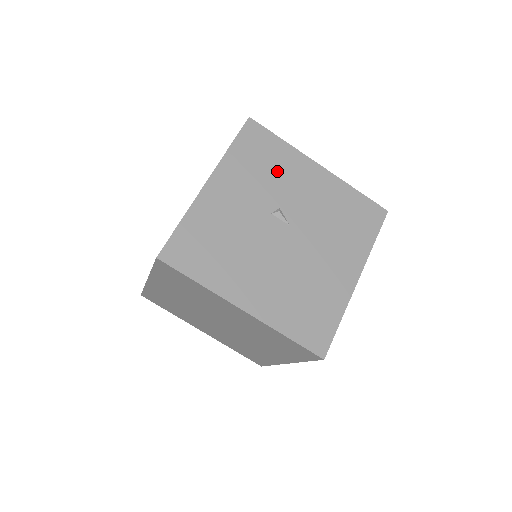
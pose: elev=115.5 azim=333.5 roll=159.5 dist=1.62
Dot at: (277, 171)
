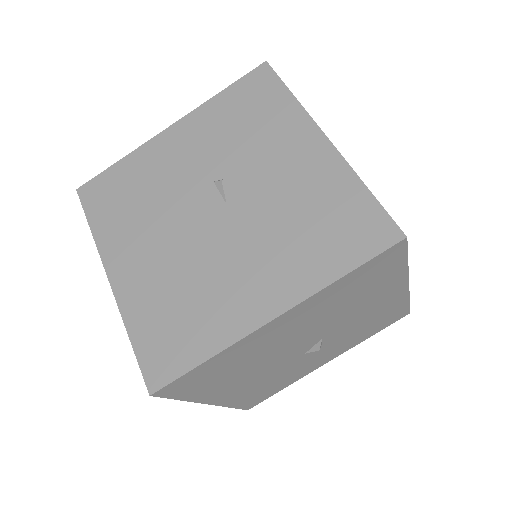
Dot at: (257, 132)
